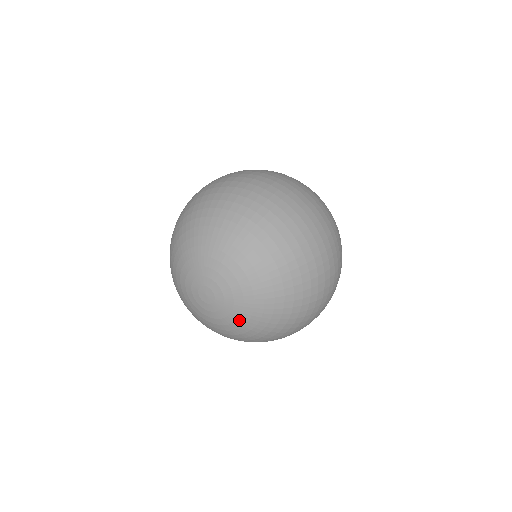
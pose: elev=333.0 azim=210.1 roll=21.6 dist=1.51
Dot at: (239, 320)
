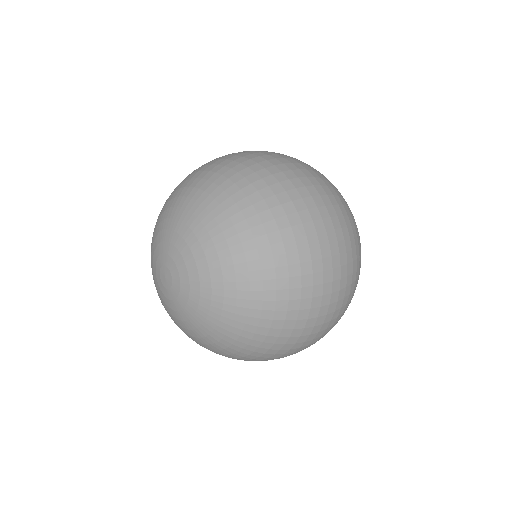
Dot at: (178, 320)
